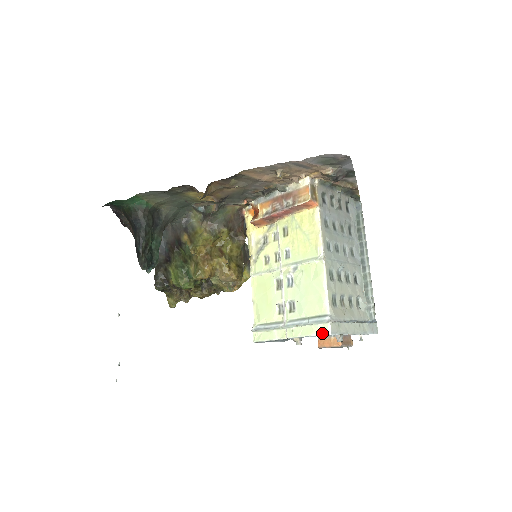
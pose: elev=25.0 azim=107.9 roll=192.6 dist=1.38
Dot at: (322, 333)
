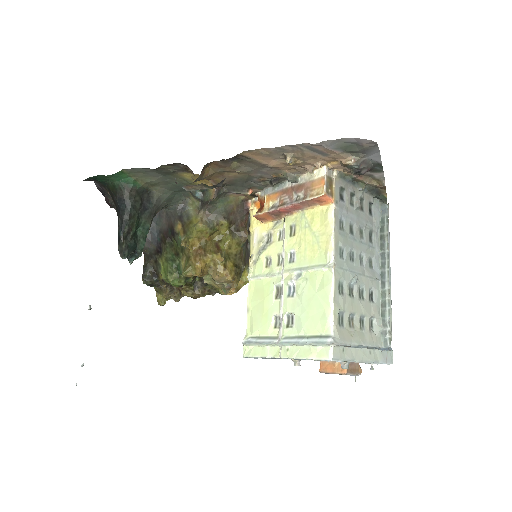
Dot at: (321, 357)
